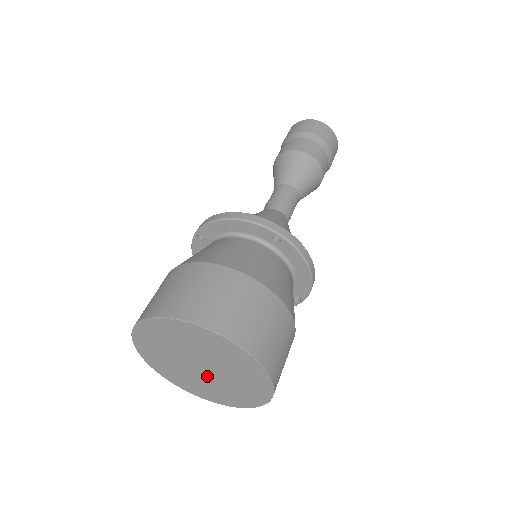
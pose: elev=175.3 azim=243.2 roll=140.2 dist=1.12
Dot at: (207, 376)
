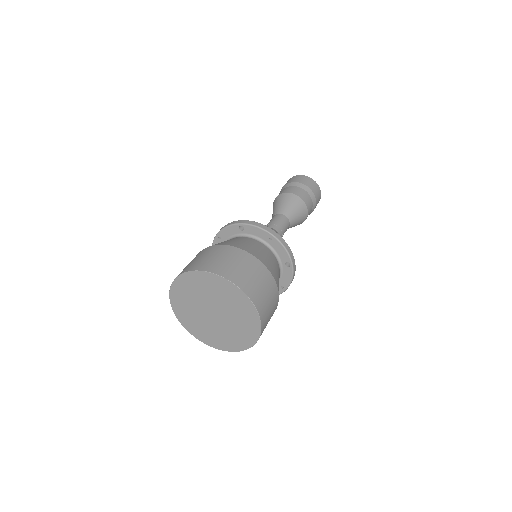
Dot at: (223, 320)
